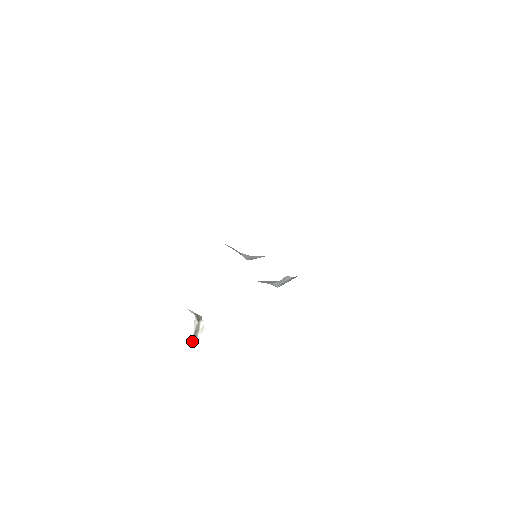
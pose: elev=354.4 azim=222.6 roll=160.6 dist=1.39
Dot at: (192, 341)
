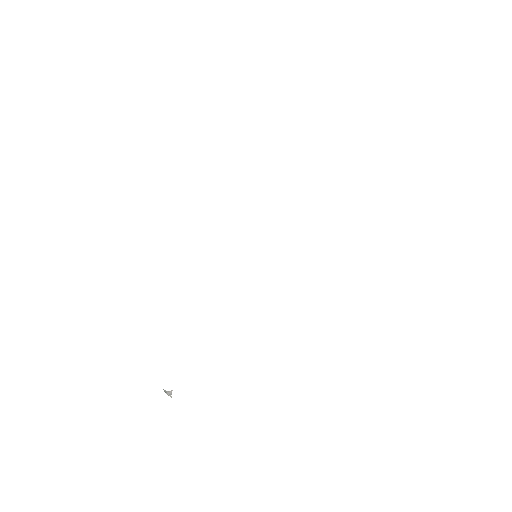
Dot at: occluded
